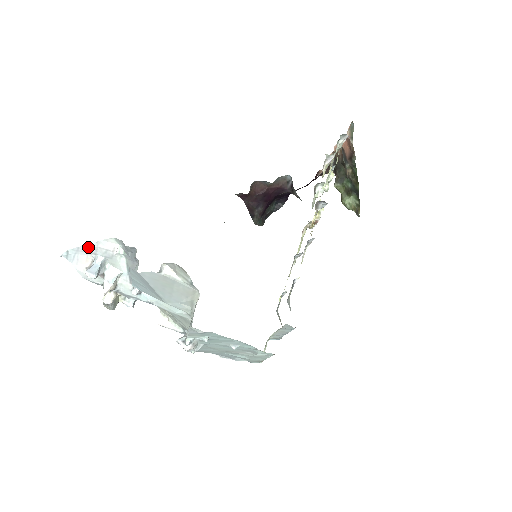
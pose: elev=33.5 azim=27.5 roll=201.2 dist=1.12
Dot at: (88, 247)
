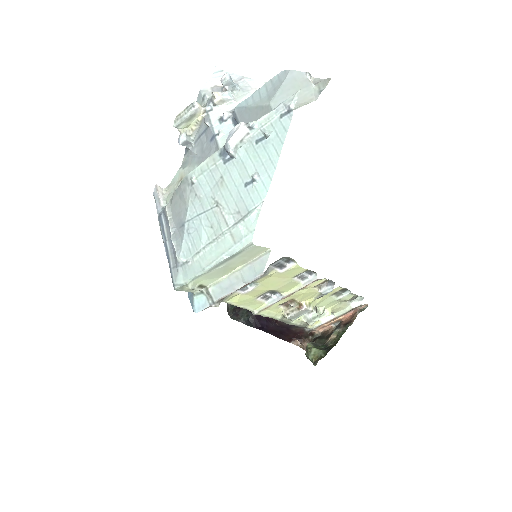
Dot at: (240, 78)
